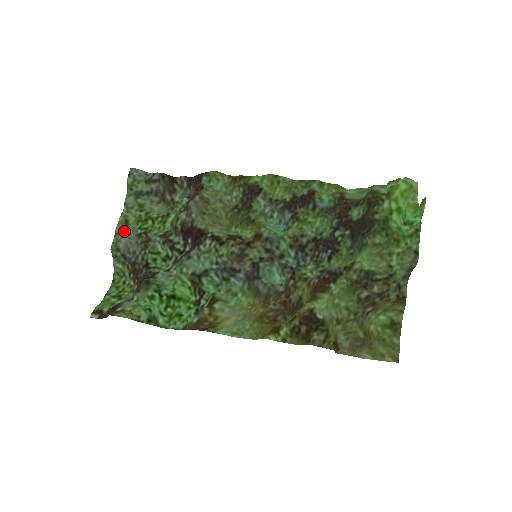
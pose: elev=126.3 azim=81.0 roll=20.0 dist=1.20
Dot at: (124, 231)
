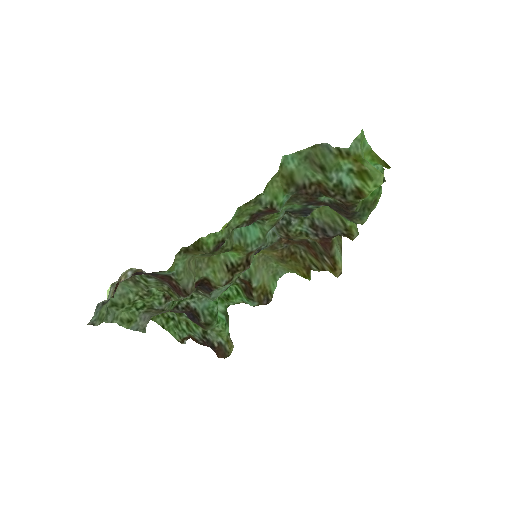
Dot at: (136, 324)
